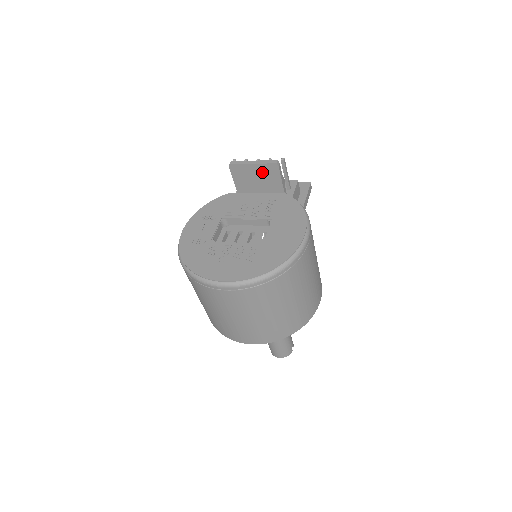
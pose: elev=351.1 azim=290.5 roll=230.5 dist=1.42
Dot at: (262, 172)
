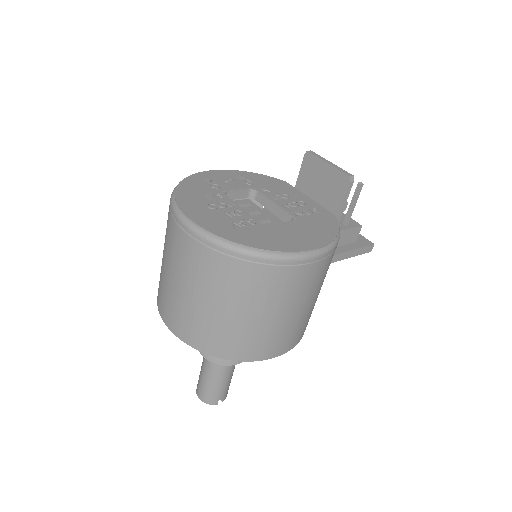
Dot at: (330, 179)
